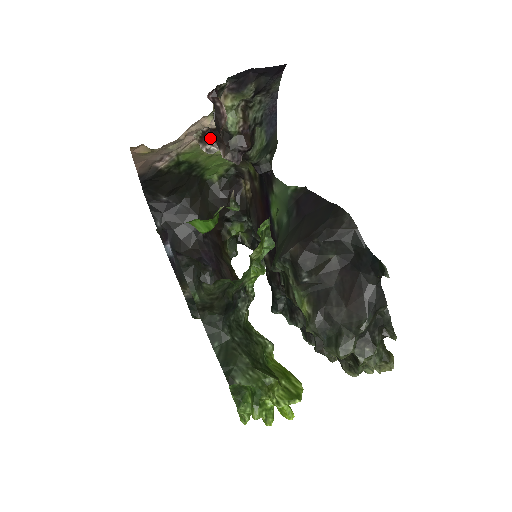
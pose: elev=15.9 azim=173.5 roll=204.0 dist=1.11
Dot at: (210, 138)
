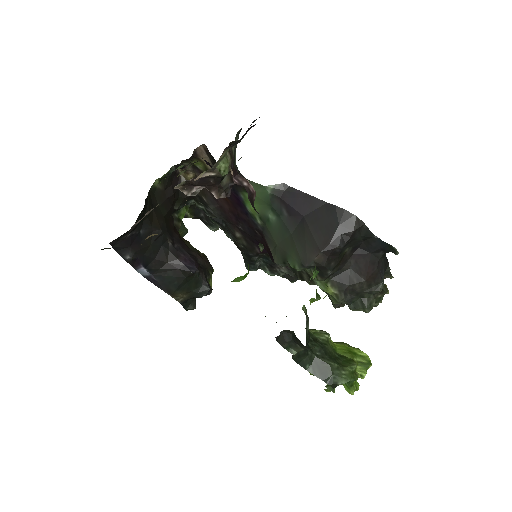
Dot at: (198, 185)
